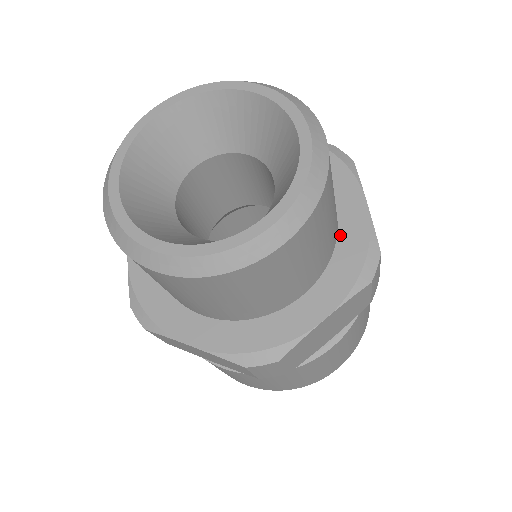
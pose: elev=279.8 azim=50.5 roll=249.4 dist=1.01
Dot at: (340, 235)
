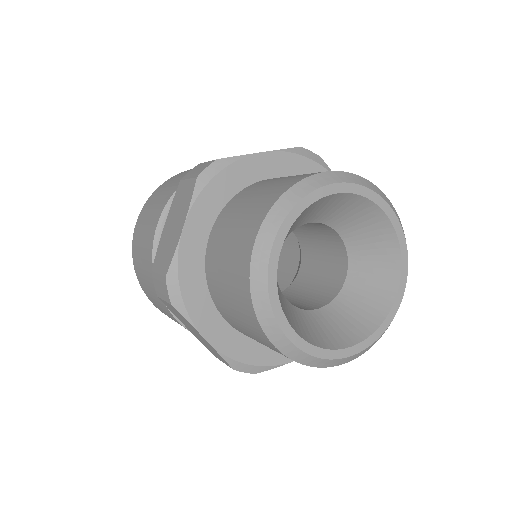
Dot at: occluded
